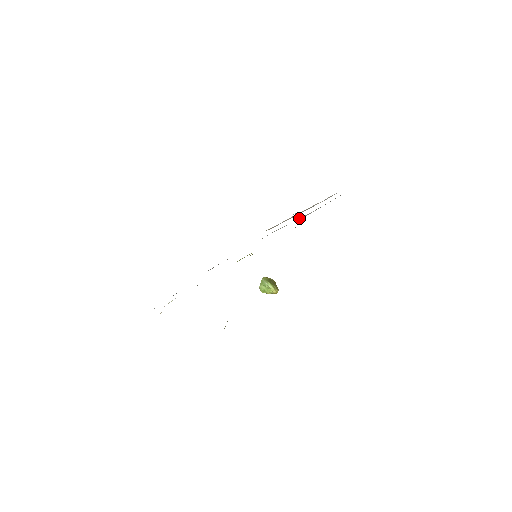
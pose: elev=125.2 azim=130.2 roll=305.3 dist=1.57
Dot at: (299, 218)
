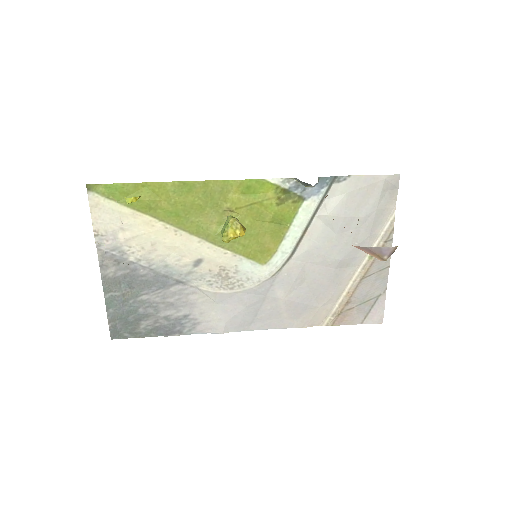
Dot at: (320, 210)
